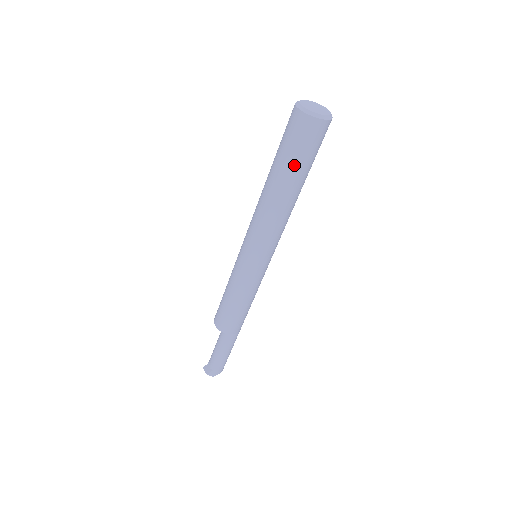
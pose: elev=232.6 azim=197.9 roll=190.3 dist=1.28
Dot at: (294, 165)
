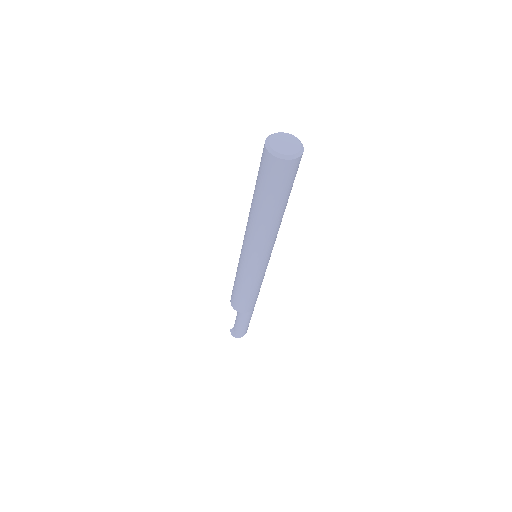
Dot at: (271, 196)
